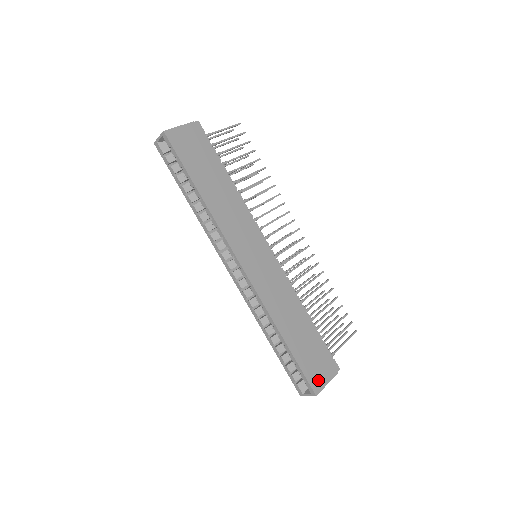
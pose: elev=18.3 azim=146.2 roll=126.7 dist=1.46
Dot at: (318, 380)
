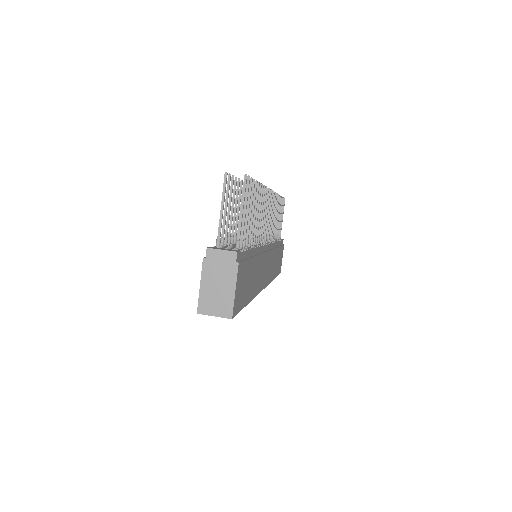
Dot at: occluded
